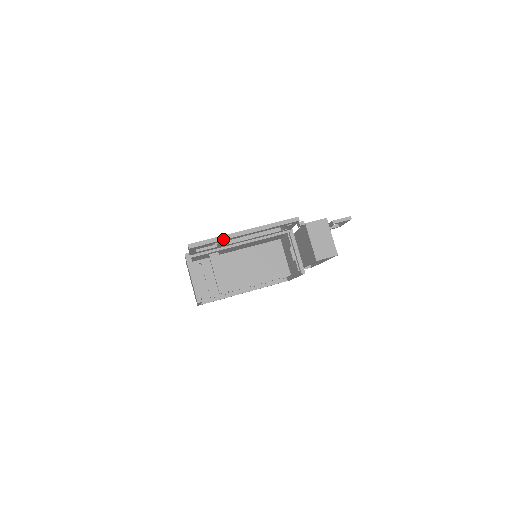
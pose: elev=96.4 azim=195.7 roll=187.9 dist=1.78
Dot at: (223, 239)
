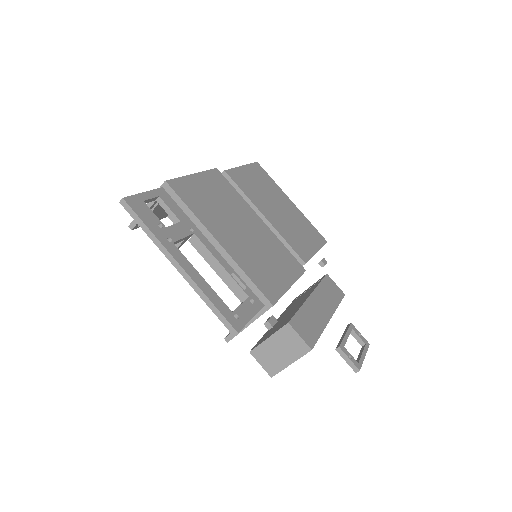
Dot at: (154, 241)
